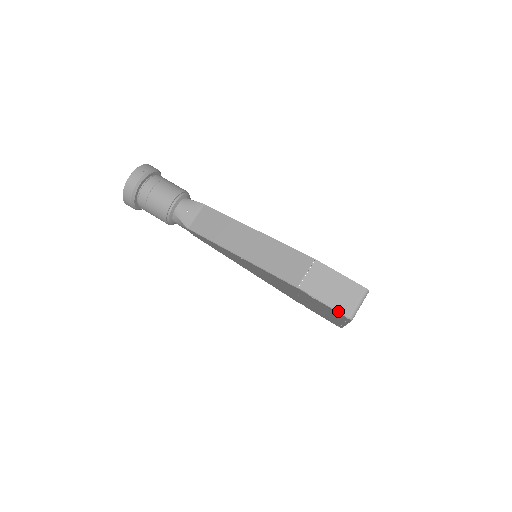
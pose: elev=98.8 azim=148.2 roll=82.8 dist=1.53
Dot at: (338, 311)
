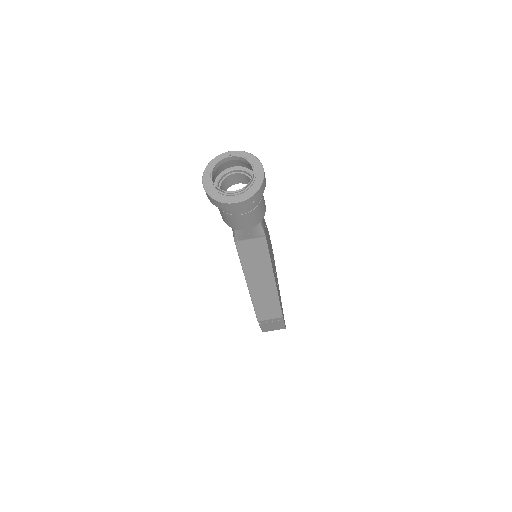
Dot at: (262, 330)
